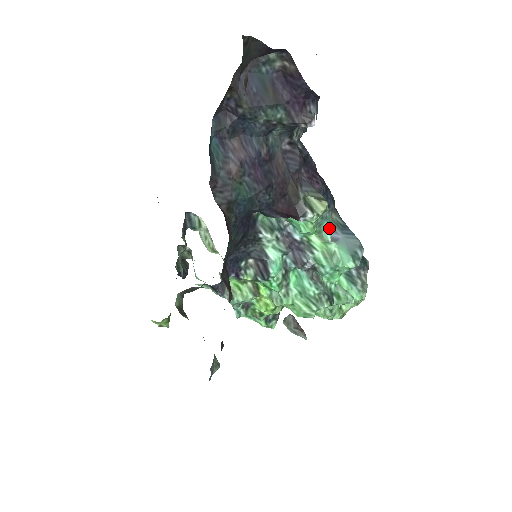
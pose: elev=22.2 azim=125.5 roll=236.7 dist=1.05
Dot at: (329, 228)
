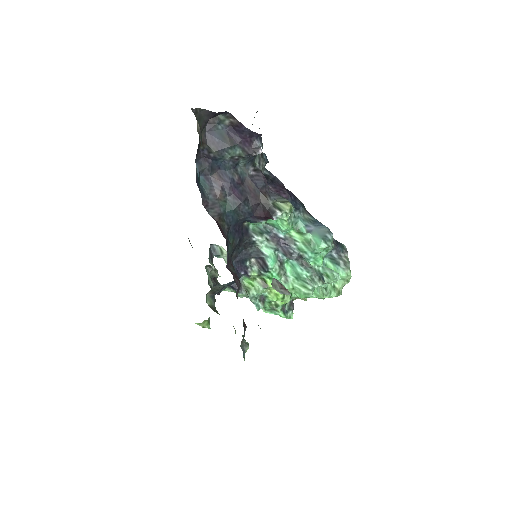
Dot at: (303, 224)
